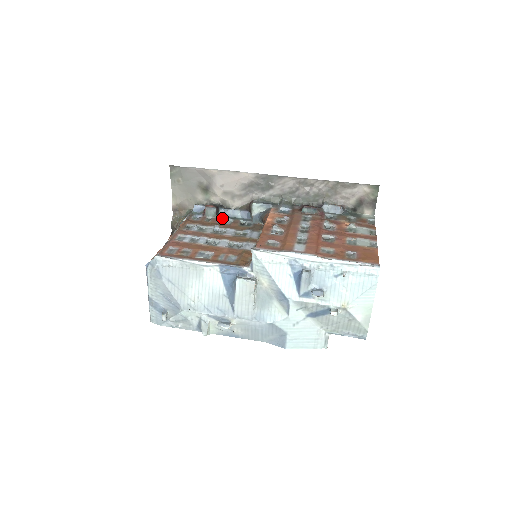
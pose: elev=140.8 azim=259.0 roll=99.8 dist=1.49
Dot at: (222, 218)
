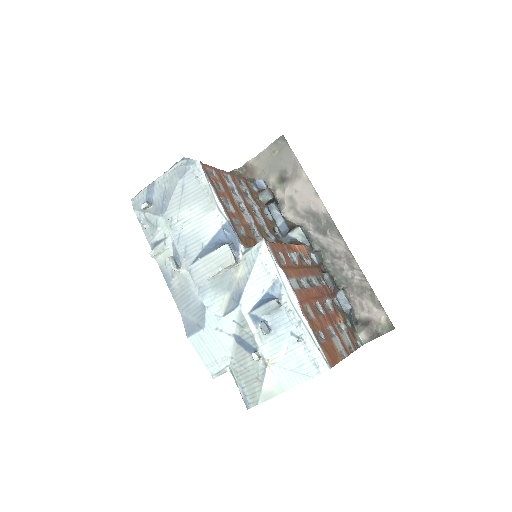
Dot at: (267, 209)
